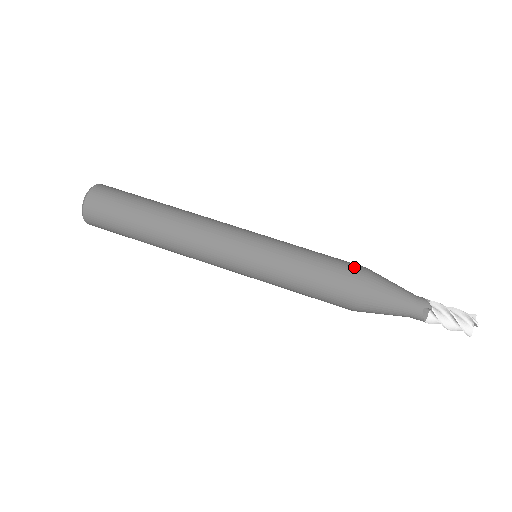
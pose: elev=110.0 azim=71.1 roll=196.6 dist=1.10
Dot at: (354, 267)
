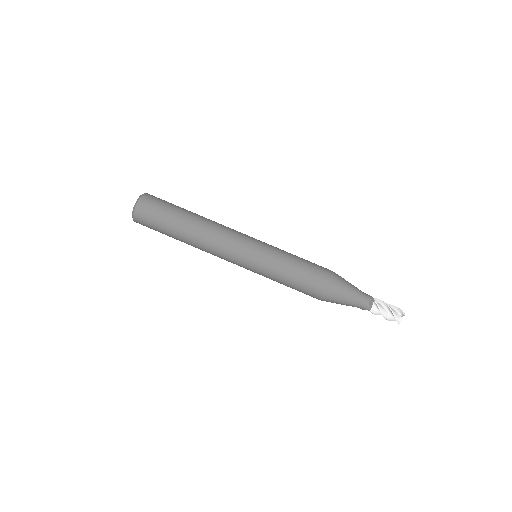
Dot at: (325, 268)
